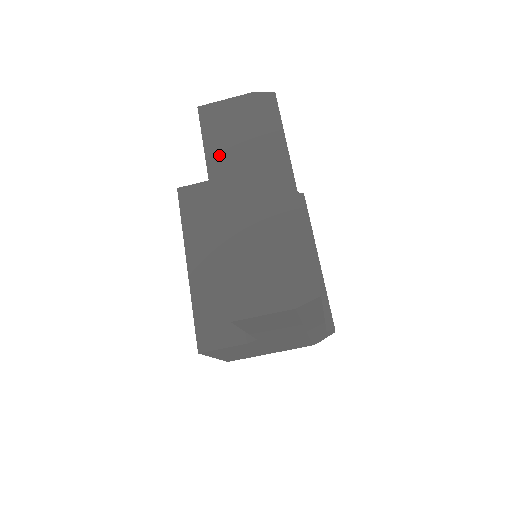
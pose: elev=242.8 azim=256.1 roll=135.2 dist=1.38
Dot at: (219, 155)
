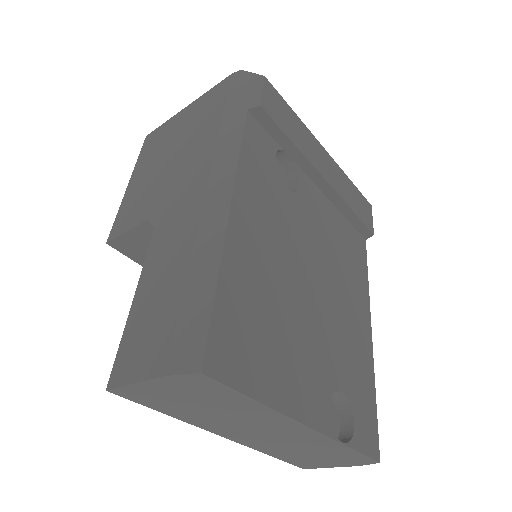
Dot at: (190, 417)
